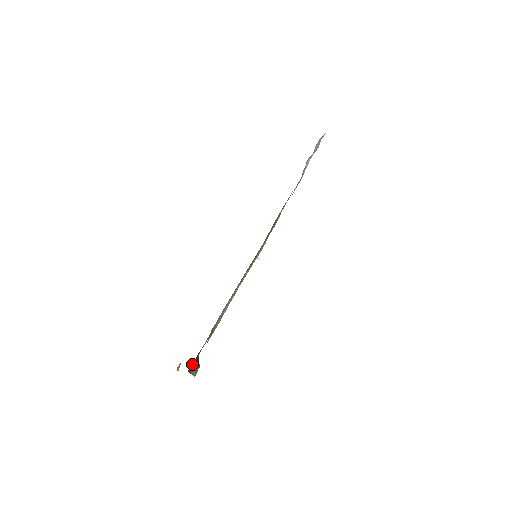
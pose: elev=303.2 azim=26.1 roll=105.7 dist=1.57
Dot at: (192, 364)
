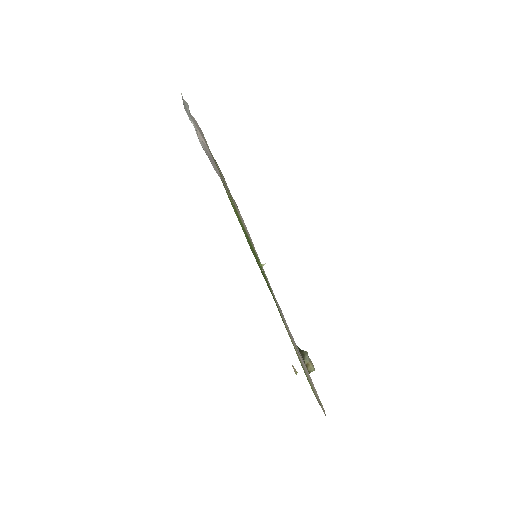
Dot at: occluded
